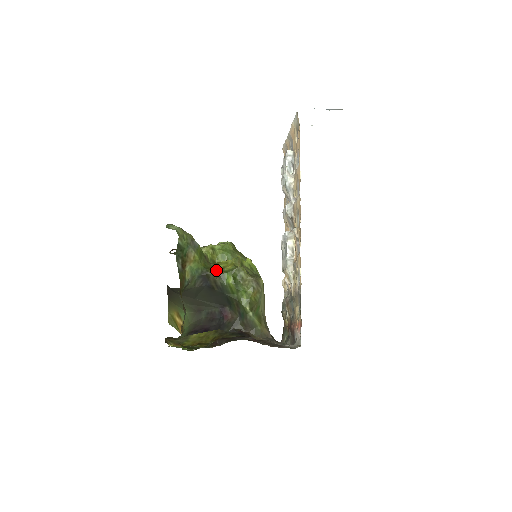
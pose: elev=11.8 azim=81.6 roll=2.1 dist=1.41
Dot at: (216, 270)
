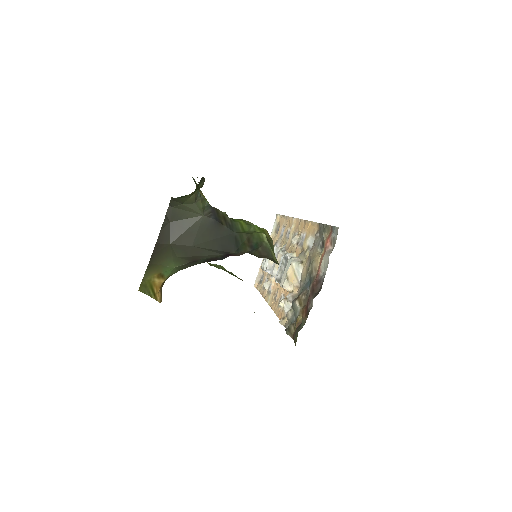
Dot at: occluded
